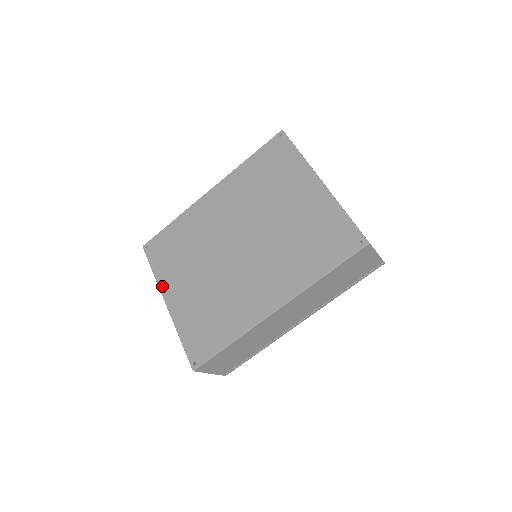
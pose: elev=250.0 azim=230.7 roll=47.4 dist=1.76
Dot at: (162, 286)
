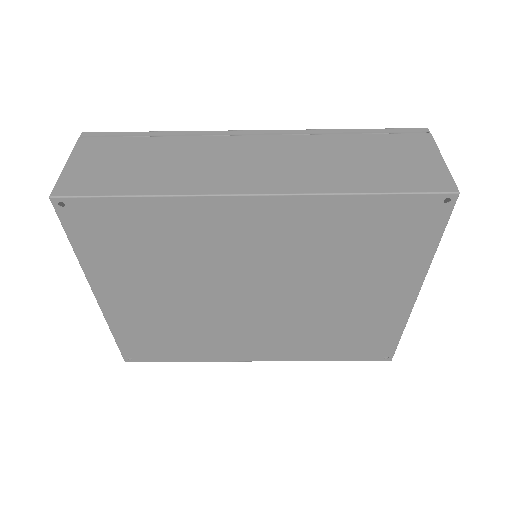
Dot at: (93, 278)
